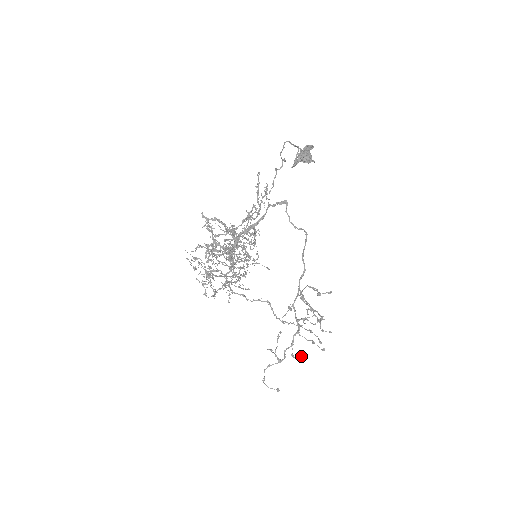
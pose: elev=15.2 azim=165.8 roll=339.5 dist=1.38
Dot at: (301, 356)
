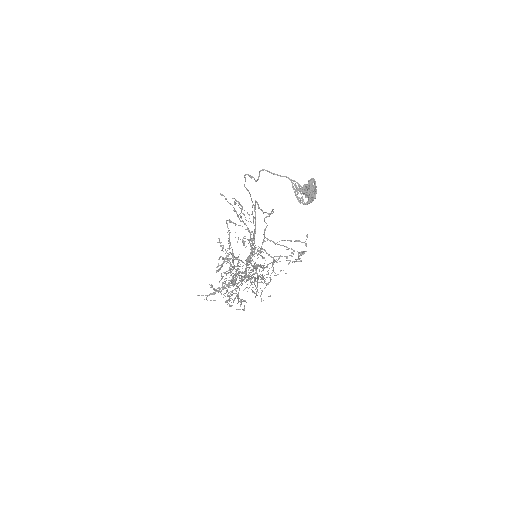
Dot at: occluded
